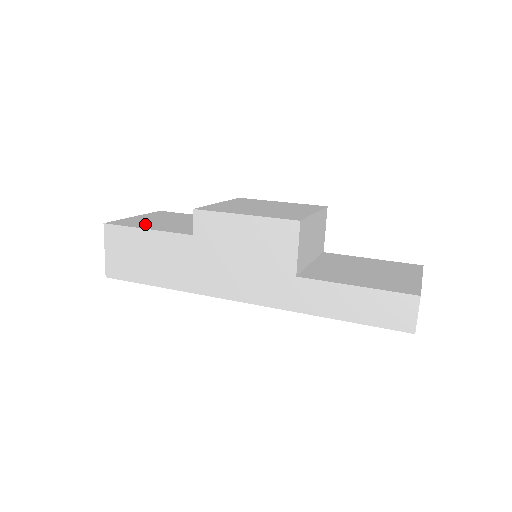
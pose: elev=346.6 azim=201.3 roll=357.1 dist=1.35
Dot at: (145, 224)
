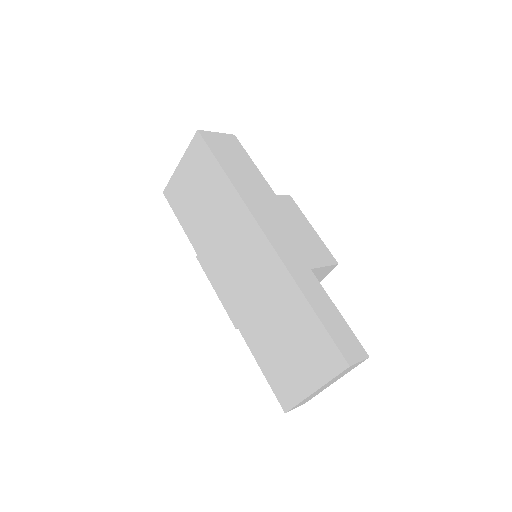
Dot at: occluded
